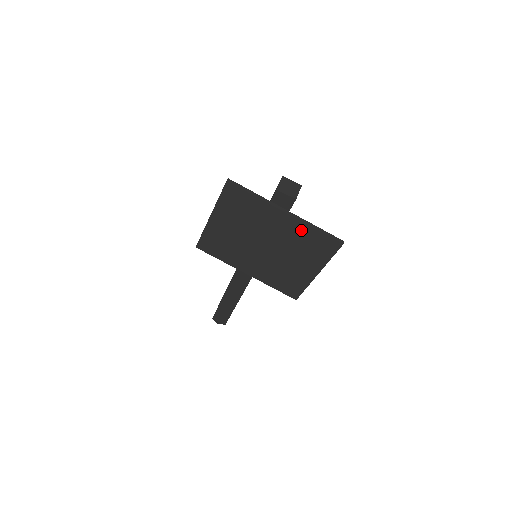
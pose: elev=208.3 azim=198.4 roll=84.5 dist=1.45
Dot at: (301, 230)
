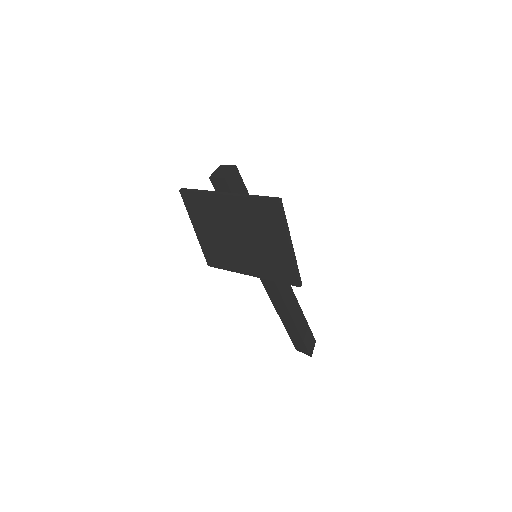
Dot at: (245, 205)
